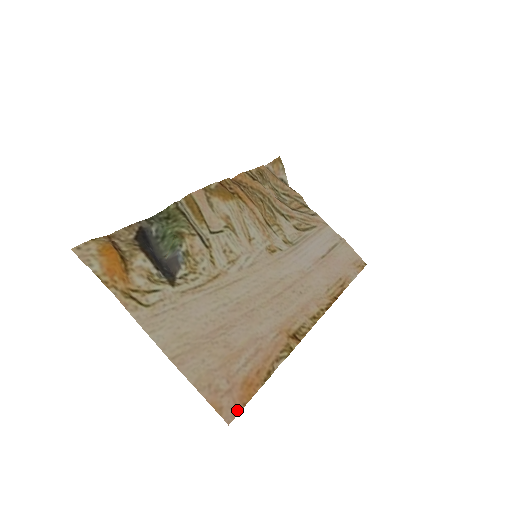
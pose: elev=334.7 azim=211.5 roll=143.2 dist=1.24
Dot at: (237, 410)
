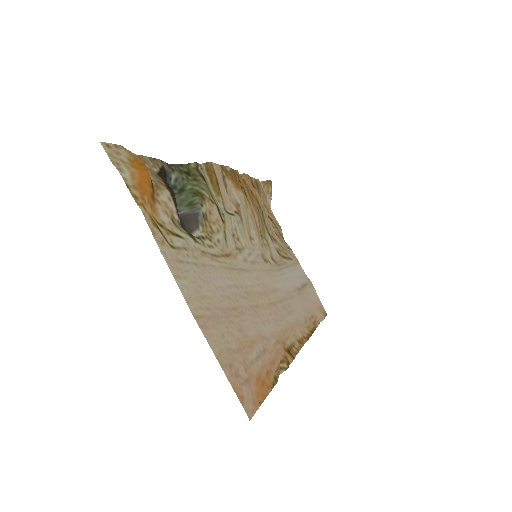
Dot at: (255, 406)
